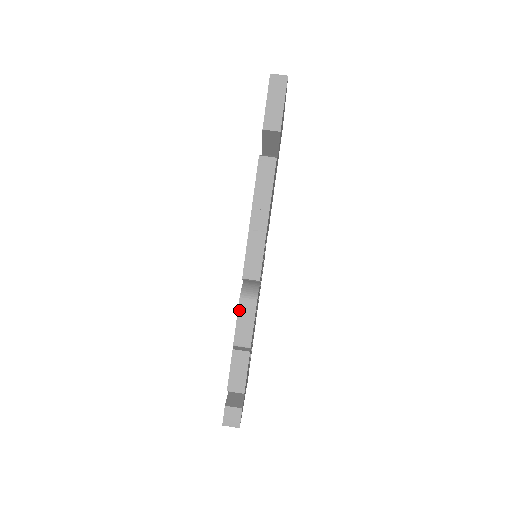
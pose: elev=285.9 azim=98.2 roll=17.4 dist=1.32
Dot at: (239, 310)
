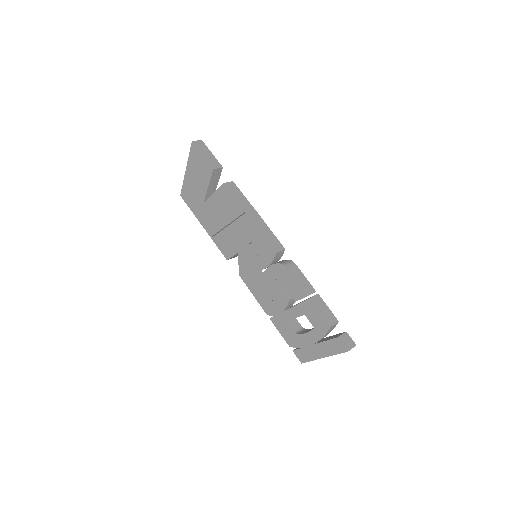
Dot at: (291, 272)
